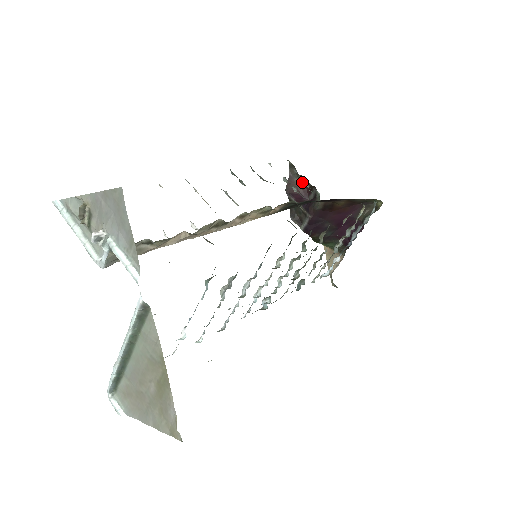
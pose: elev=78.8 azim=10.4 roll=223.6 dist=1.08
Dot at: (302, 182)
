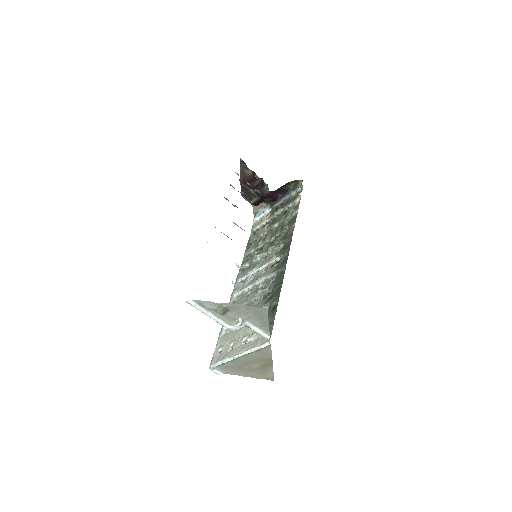
Dot at: (250, 172)
